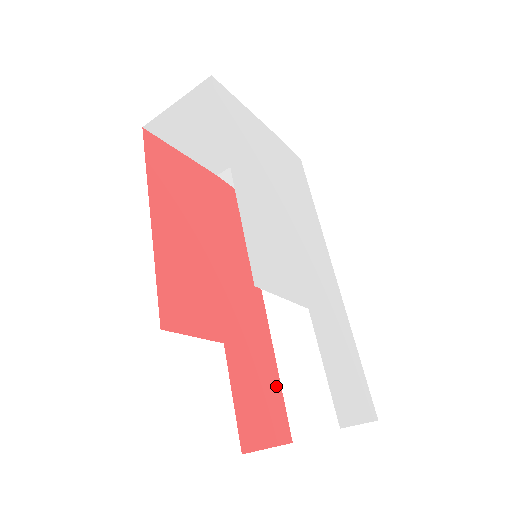
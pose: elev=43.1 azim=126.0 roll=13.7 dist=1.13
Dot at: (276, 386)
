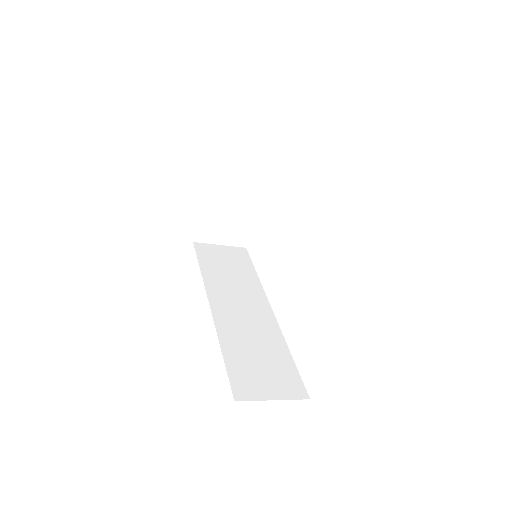
Dot at: occluded
